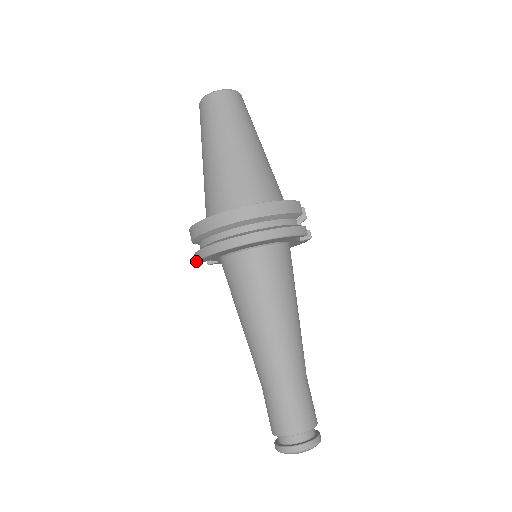
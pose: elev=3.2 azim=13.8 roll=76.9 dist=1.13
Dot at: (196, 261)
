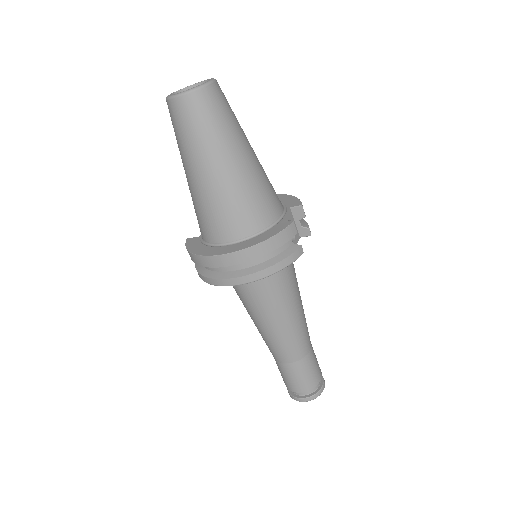
Dot at: occluded
